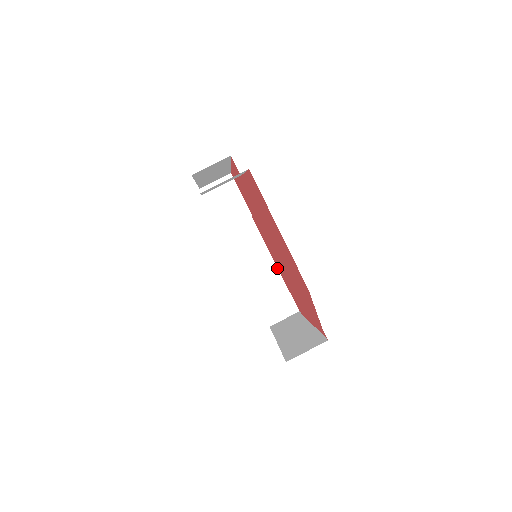
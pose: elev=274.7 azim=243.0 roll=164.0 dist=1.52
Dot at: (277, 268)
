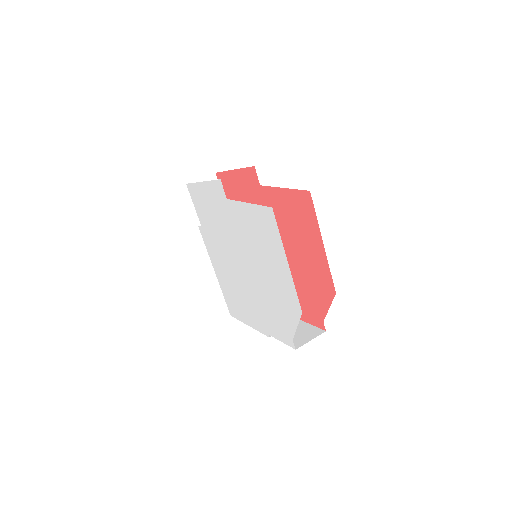
Dot at: occluded
